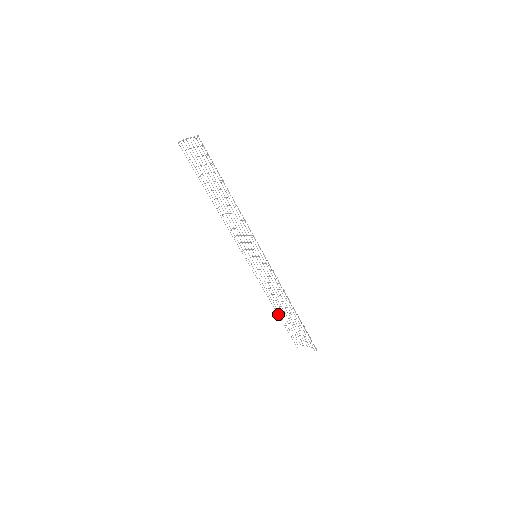
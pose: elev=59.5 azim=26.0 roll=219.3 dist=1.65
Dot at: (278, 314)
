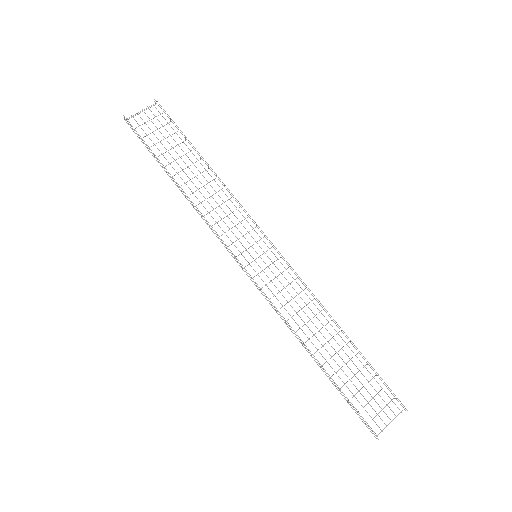
Dot at: (321, 367)
